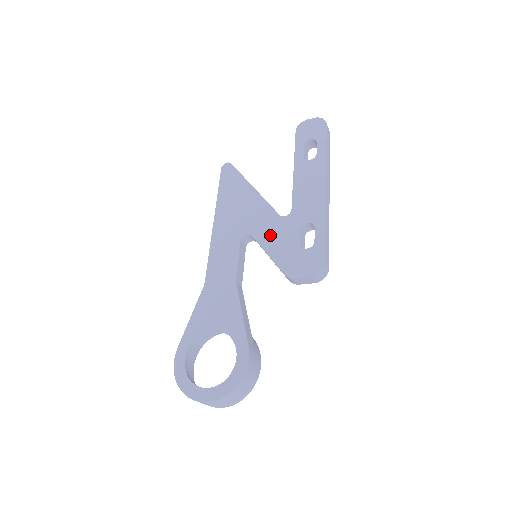
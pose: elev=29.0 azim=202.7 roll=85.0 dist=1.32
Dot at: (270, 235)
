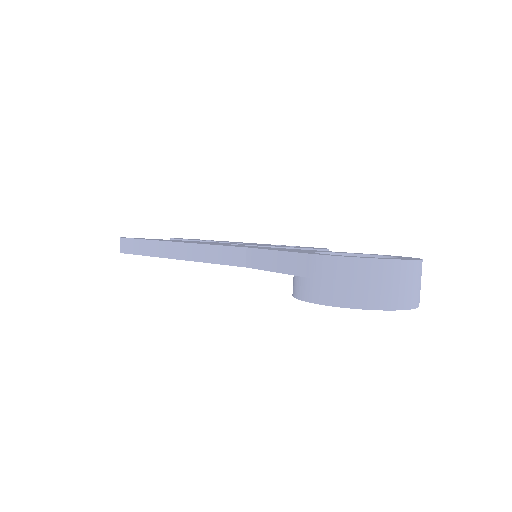
Dot at: occluded
